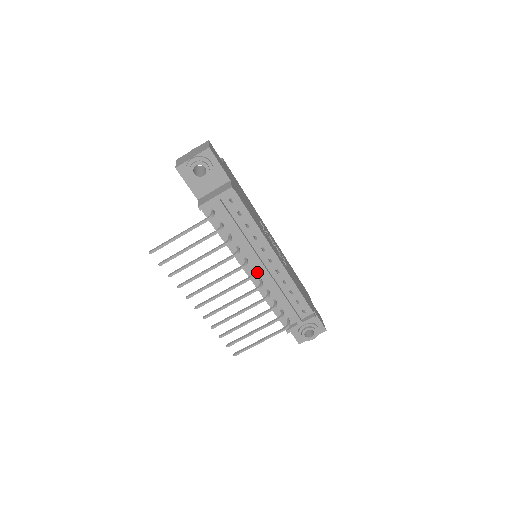
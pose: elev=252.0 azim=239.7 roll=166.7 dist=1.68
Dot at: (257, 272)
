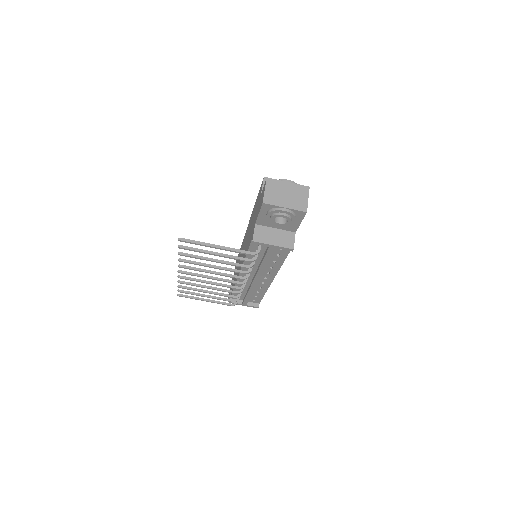
Dot at: occluded
